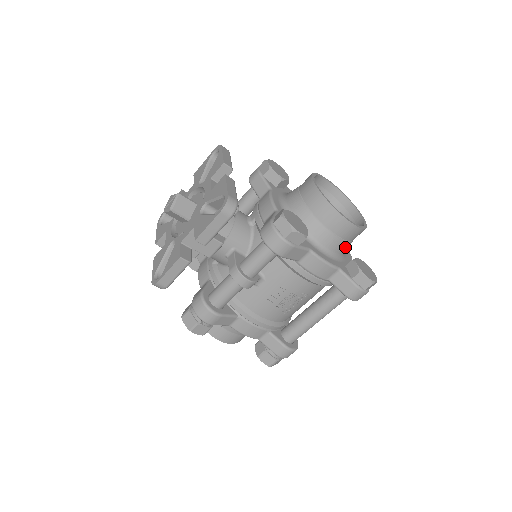
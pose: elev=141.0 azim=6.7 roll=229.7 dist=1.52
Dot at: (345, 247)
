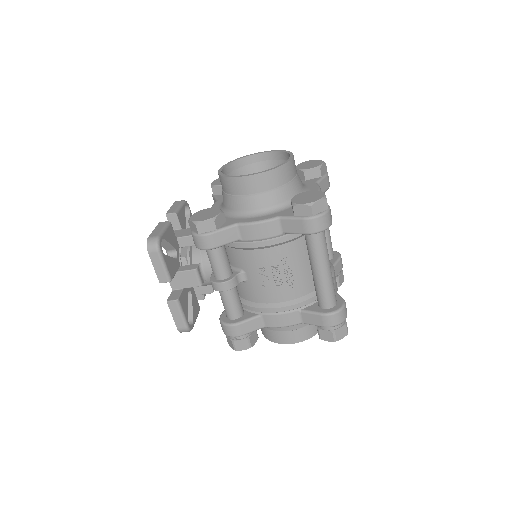
Dot at: (280, 195)
